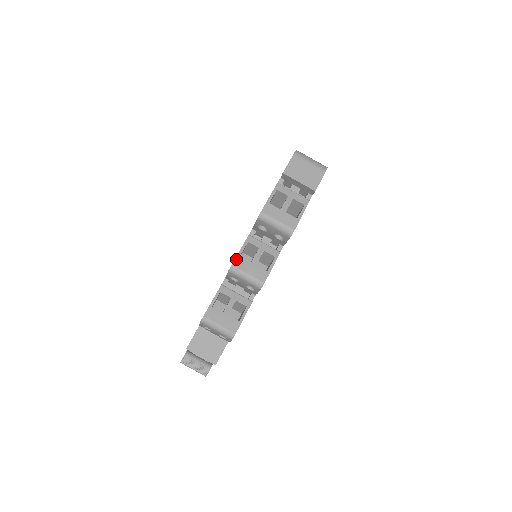
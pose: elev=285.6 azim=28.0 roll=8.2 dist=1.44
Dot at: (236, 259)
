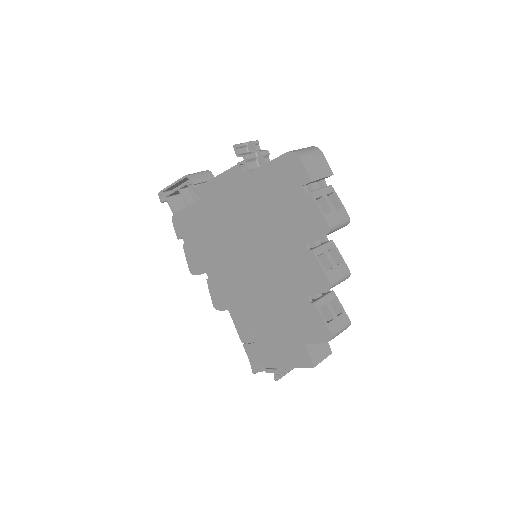
Dot at: (327, 276)
